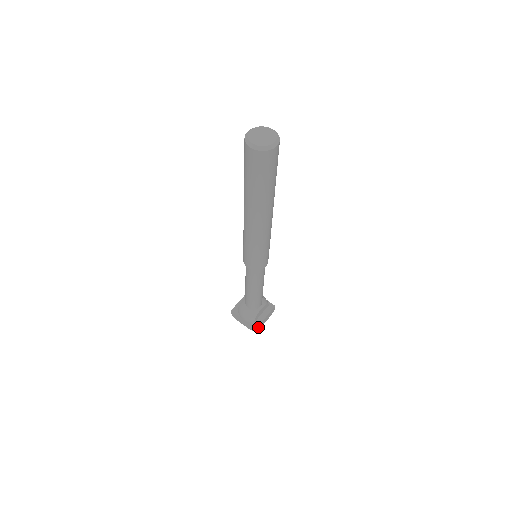
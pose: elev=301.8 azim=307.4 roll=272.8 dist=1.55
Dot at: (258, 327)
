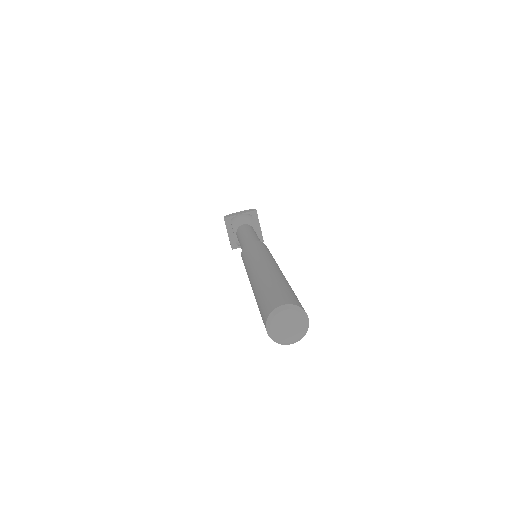
Dot at: (262, 237)
